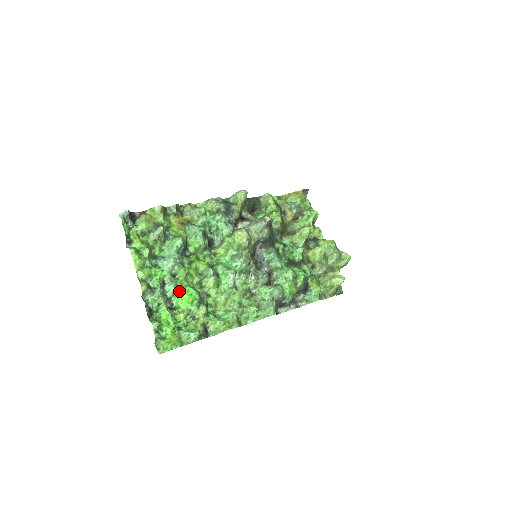
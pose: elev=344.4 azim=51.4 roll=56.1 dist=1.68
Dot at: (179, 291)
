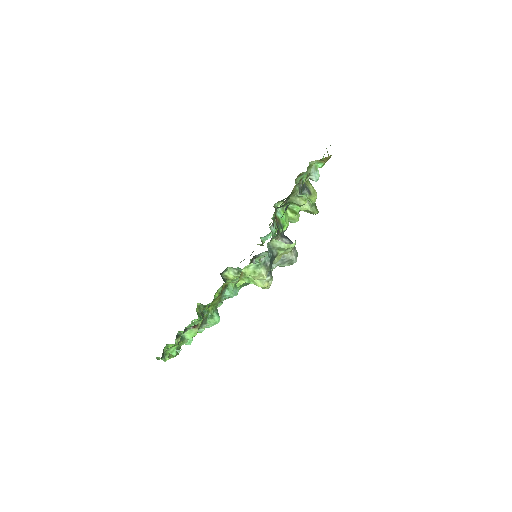
Dot at: occluded
